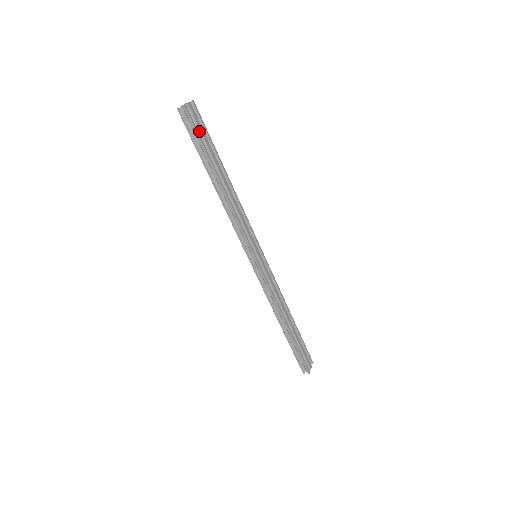
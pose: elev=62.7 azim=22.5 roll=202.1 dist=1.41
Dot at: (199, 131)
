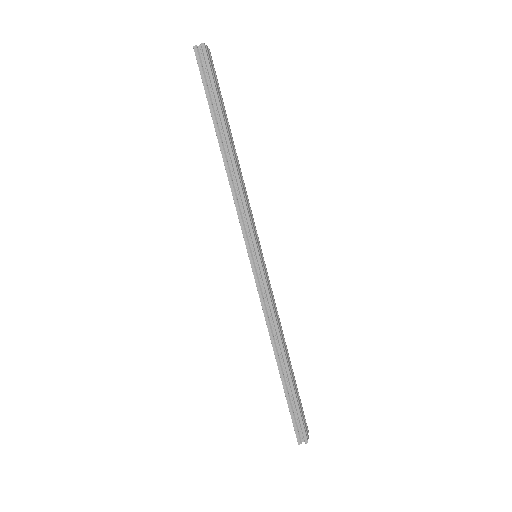
Dot at: occluded
